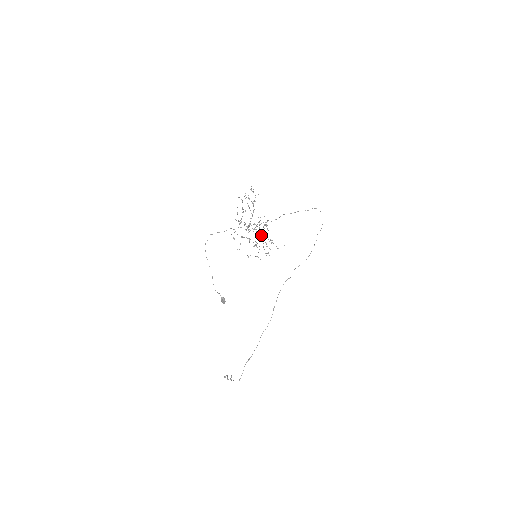
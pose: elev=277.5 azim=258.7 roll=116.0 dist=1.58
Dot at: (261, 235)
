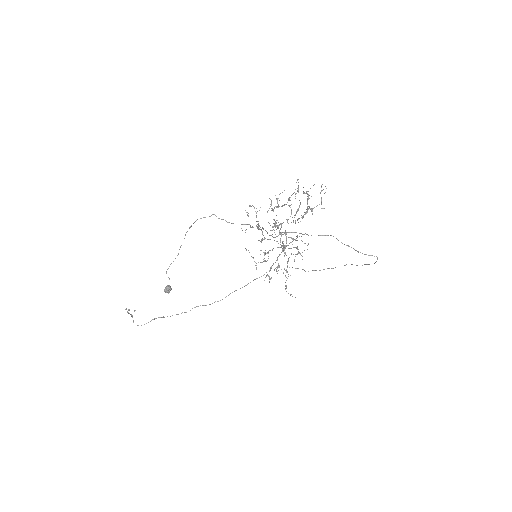
Dot at: (282, 251)
